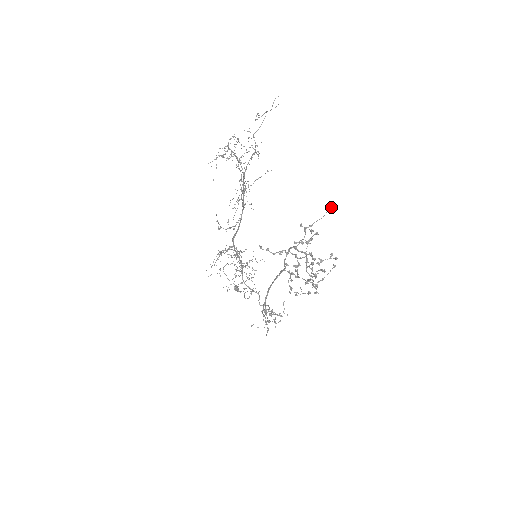
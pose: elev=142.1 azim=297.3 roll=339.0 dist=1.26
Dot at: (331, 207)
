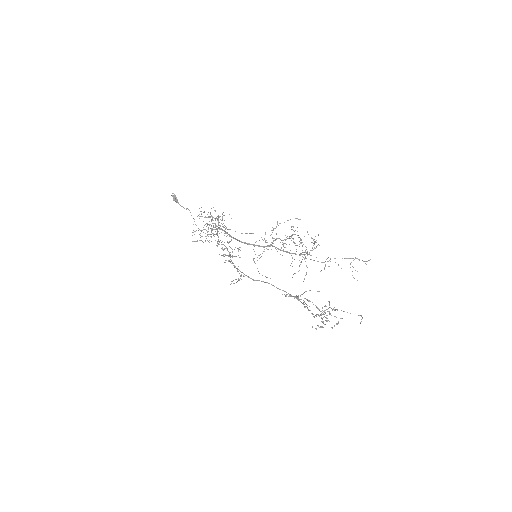
Dot at: occluded
